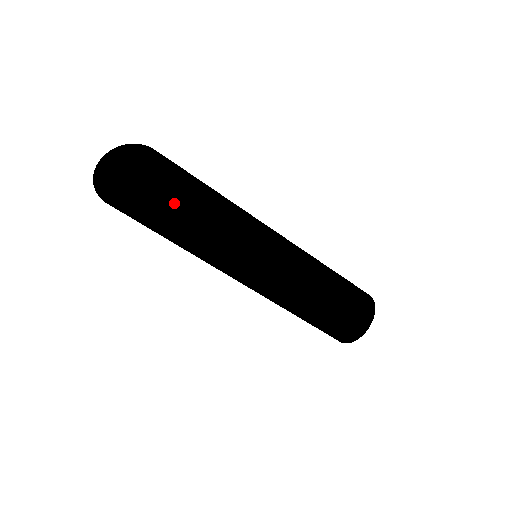
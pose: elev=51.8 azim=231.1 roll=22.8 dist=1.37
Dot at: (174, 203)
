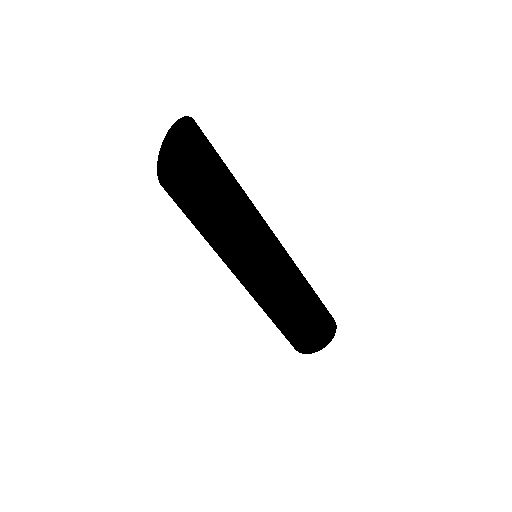
Dot at: (222, 179)
